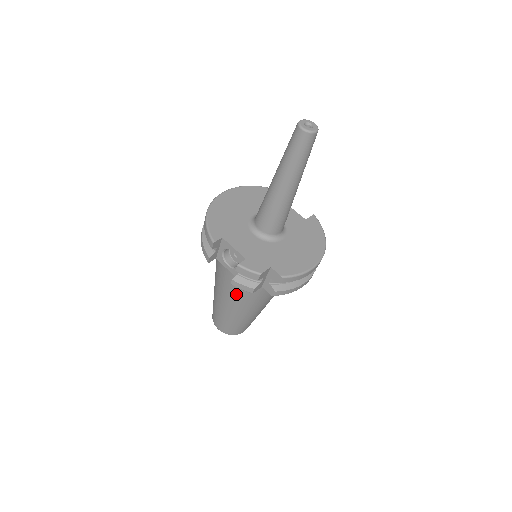
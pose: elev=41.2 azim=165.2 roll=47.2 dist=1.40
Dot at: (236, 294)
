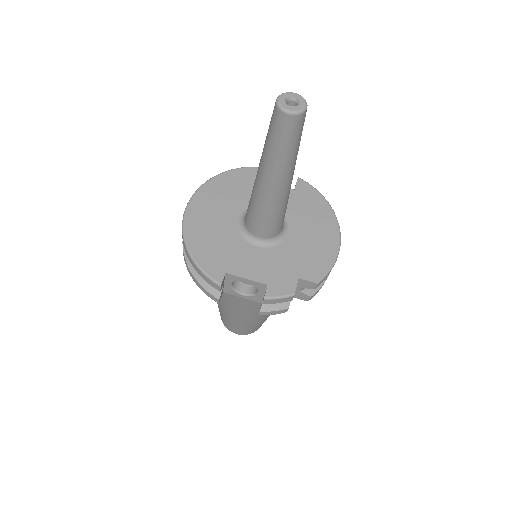
Dot at: (256, 309)
